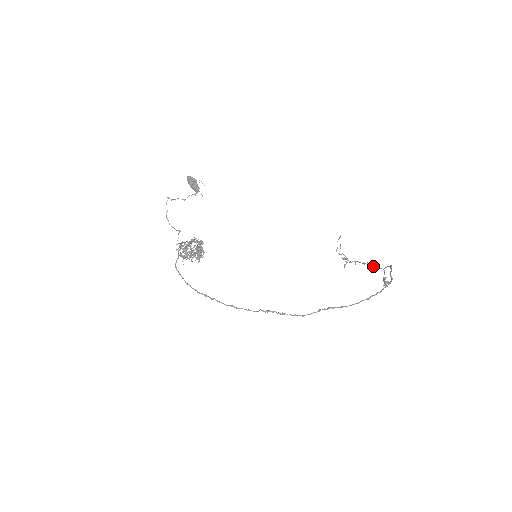
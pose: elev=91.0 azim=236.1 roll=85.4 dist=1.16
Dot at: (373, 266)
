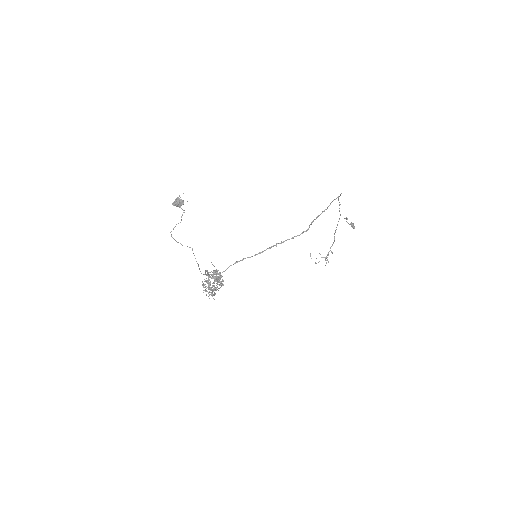
Dot at: (336, 227)
